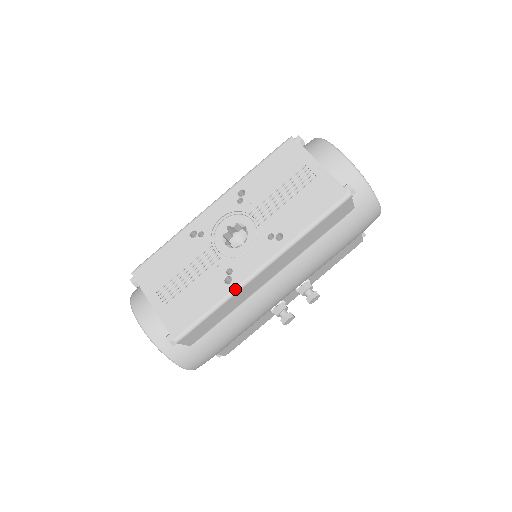
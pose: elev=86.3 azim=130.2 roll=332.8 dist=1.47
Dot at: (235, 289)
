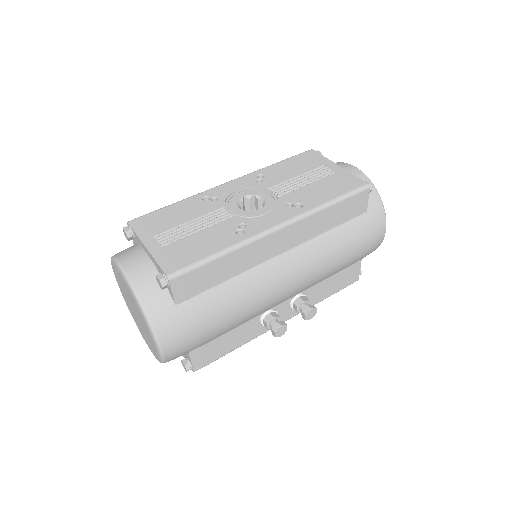
Dot at: (248, 239)
